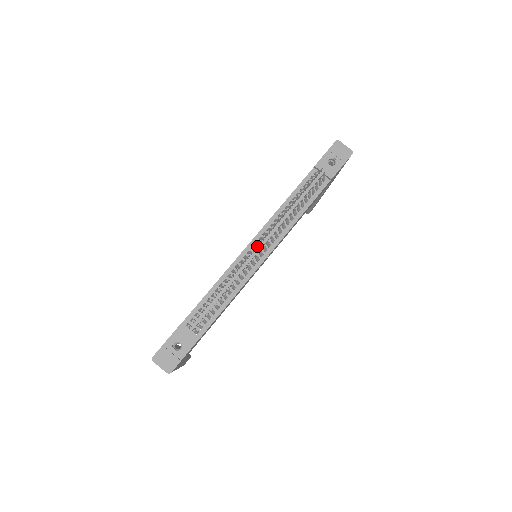
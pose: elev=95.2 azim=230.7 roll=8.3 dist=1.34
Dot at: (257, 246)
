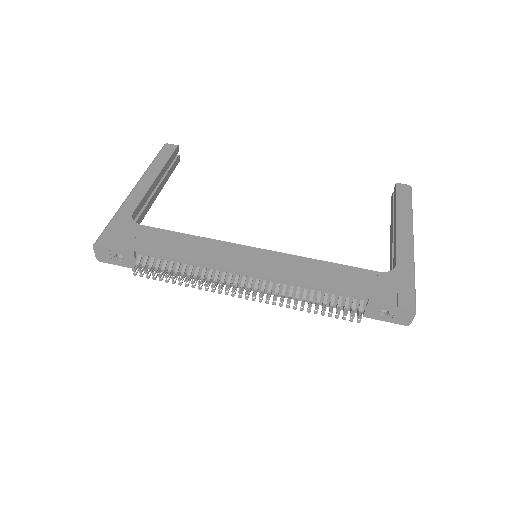
Dot at: (242, 291)
